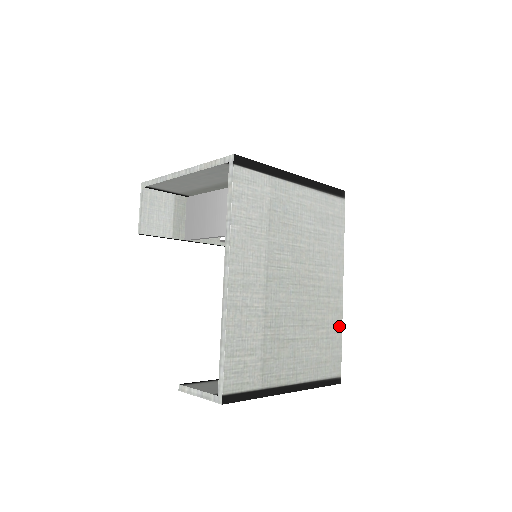
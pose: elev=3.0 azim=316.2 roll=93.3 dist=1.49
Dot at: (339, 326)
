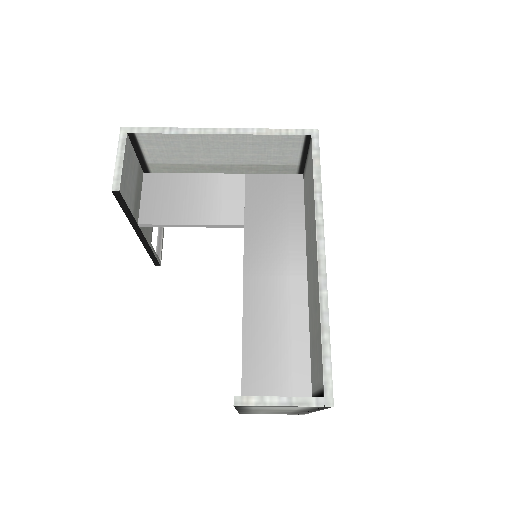
Dot at: occluded
